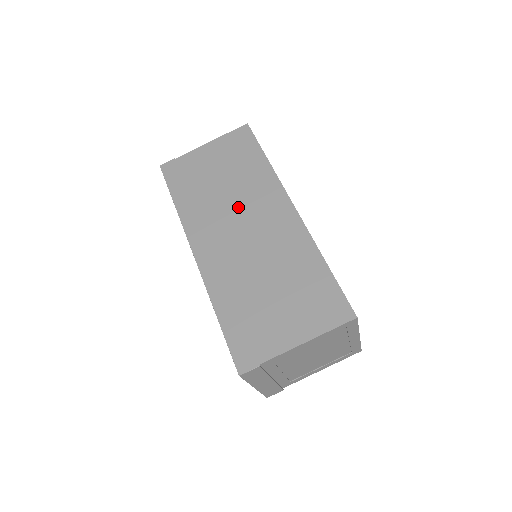
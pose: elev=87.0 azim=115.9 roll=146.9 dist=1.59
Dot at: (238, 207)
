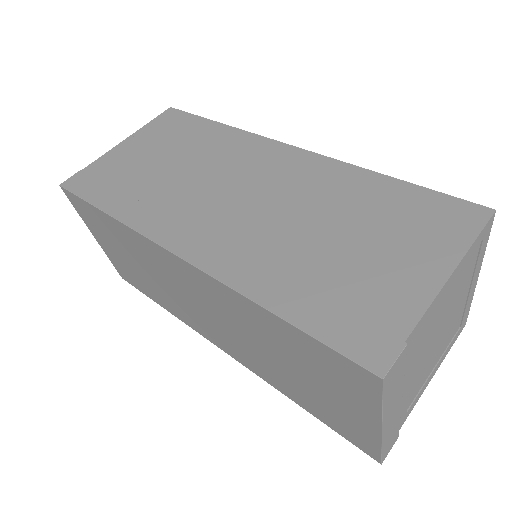
Dot at: (212, 177)
